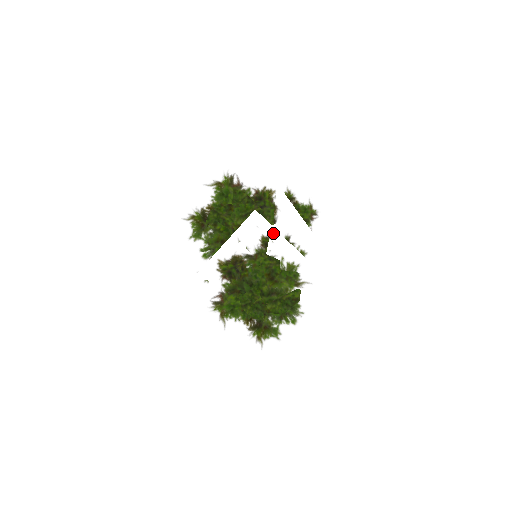
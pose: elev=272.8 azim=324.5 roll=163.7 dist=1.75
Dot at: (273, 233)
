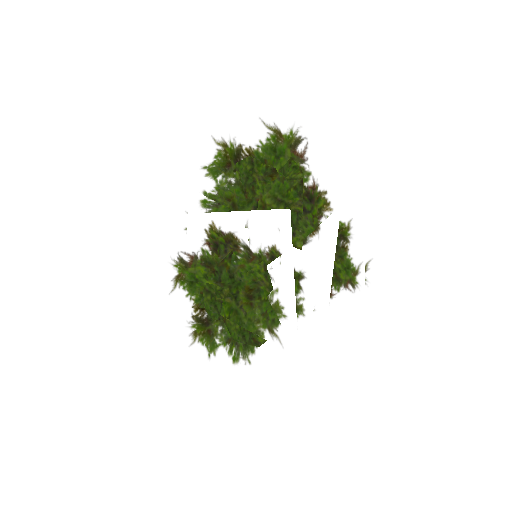
Dot at: (288, 255)
